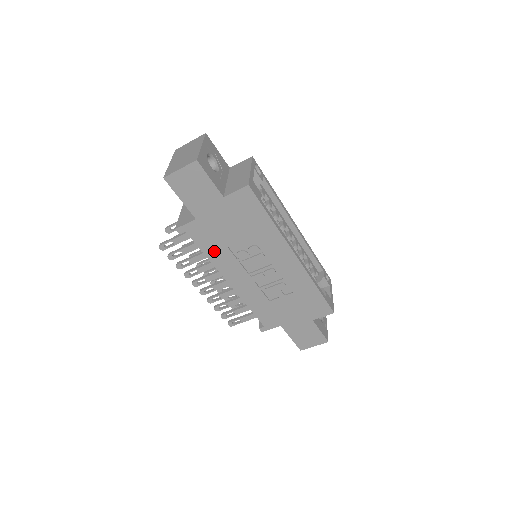
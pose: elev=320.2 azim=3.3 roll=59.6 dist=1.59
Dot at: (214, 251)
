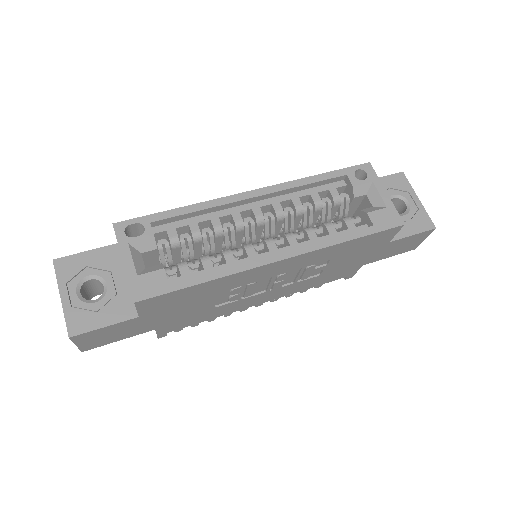
Dot at: (210, 315)
